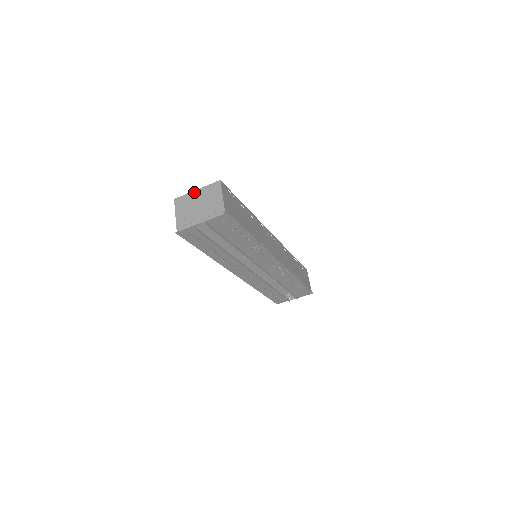
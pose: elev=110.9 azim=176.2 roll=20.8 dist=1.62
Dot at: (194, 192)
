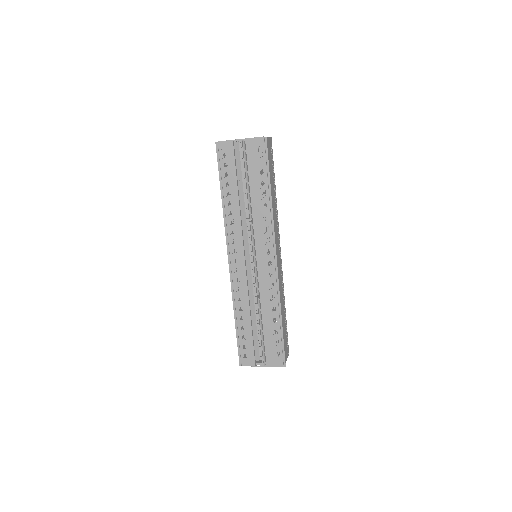
Dot at: occluded
